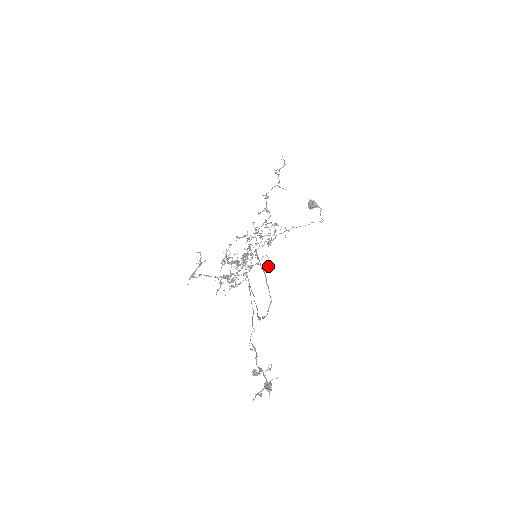
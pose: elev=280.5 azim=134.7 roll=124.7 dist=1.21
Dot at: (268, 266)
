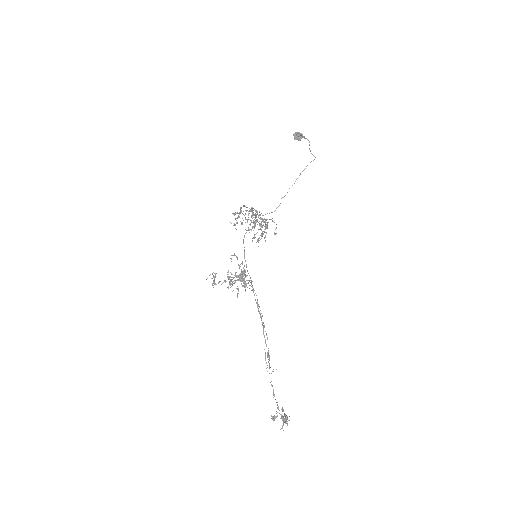
Dot at: (274, 234)
